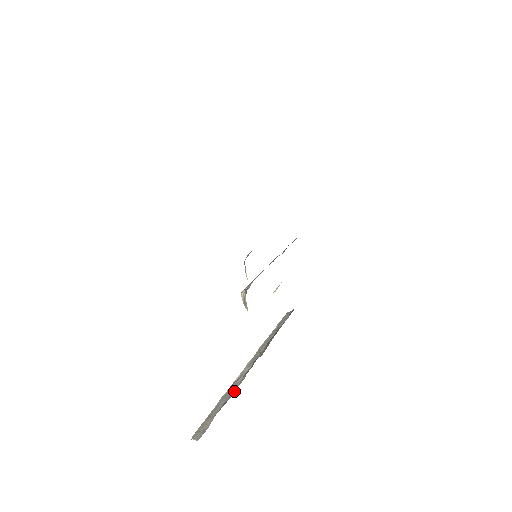
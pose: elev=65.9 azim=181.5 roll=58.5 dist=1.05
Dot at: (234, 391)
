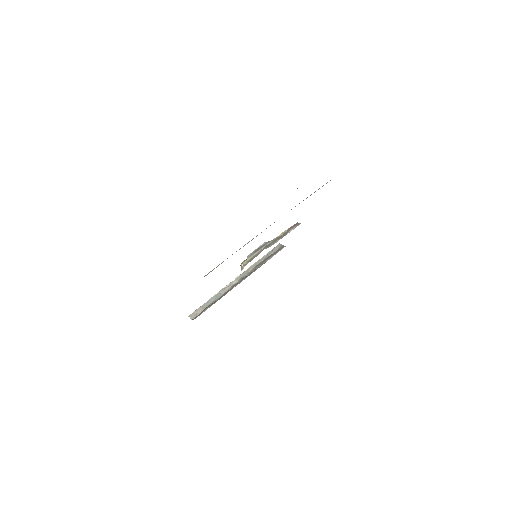
Dot at: (222, 295)
